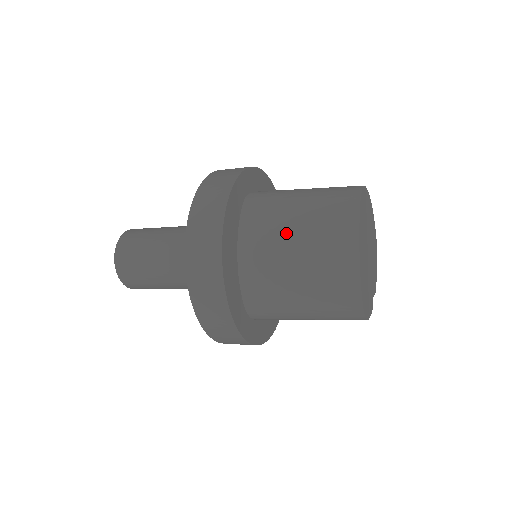
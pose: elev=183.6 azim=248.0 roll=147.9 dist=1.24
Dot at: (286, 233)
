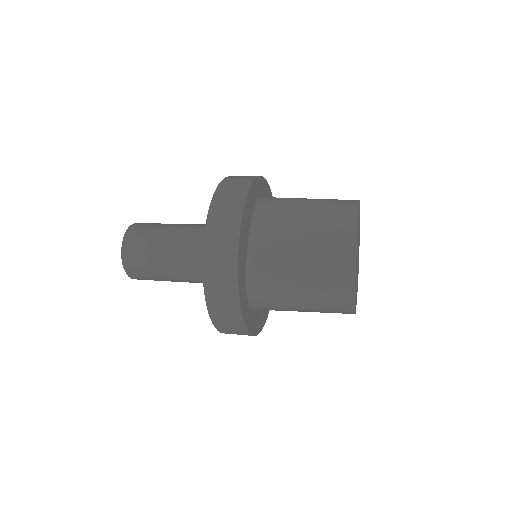
Dot at: (294, 224)
